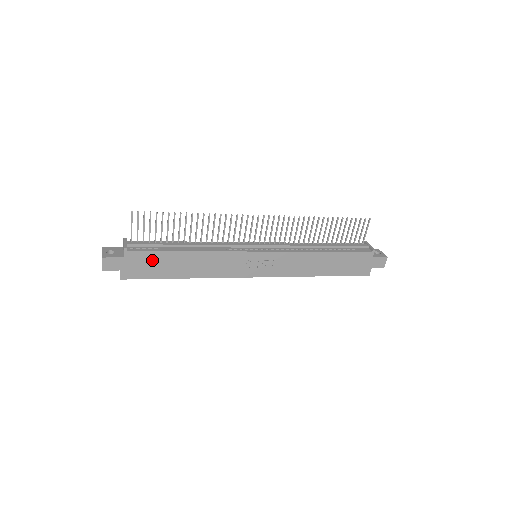
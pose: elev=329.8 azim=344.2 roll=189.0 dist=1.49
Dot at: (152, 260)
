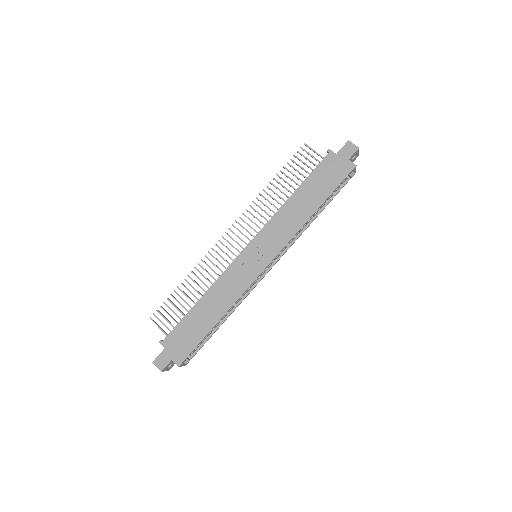
Dot at: (183, 332)
